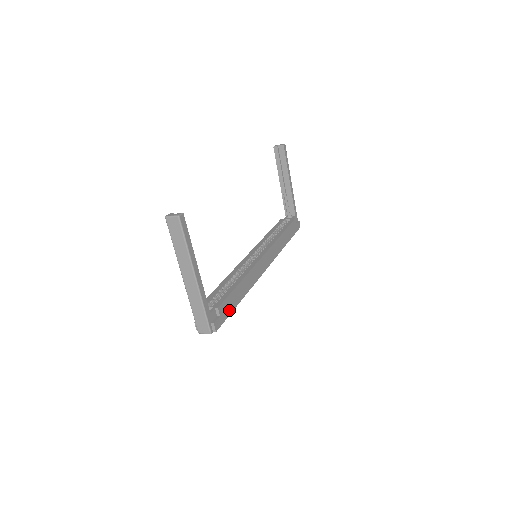
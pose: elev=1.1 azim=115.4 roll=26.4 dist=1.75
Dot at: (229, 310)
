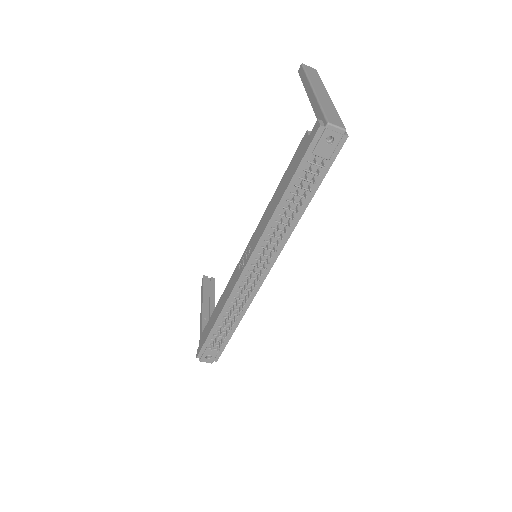
Dot at: (325, 171)
